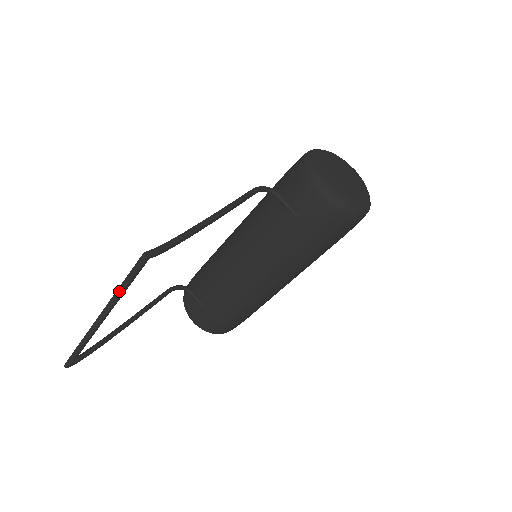
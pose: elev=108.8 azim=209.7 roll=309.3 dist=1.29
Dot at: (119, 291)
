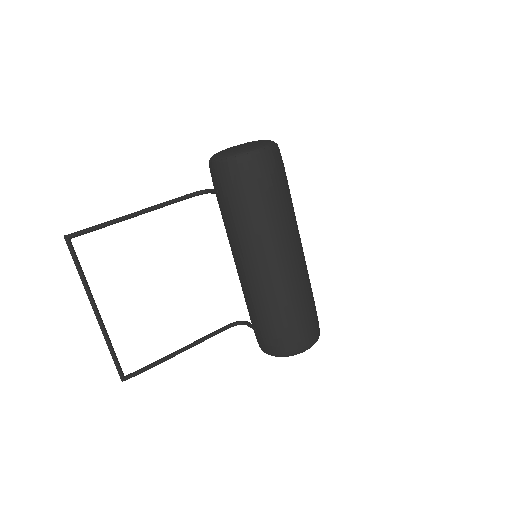
Dot at: occluded
